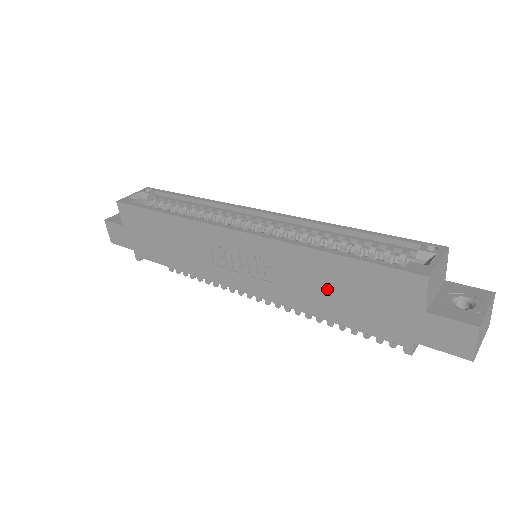
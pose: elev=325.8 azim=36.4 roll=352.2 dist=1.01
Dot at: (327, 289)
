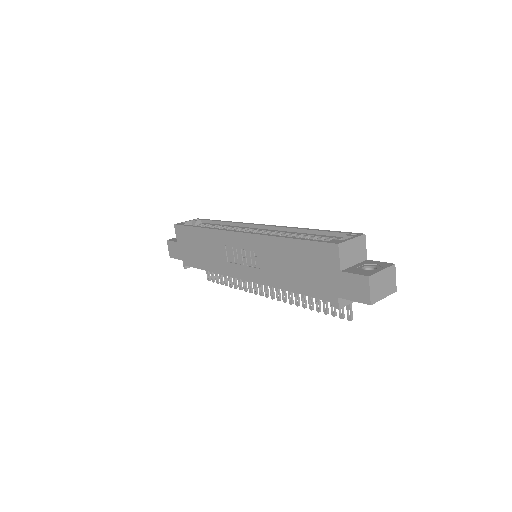
Dot at: (289, 266)
